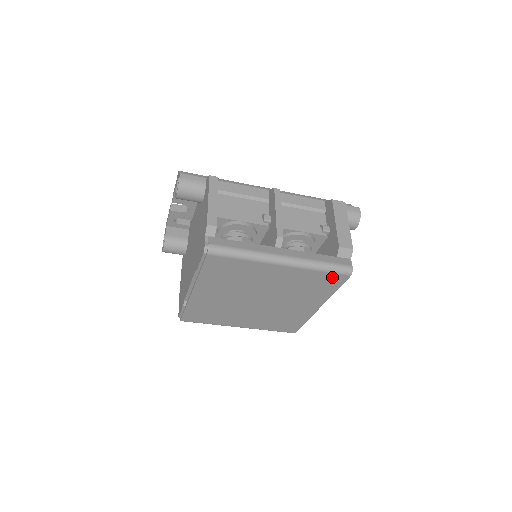
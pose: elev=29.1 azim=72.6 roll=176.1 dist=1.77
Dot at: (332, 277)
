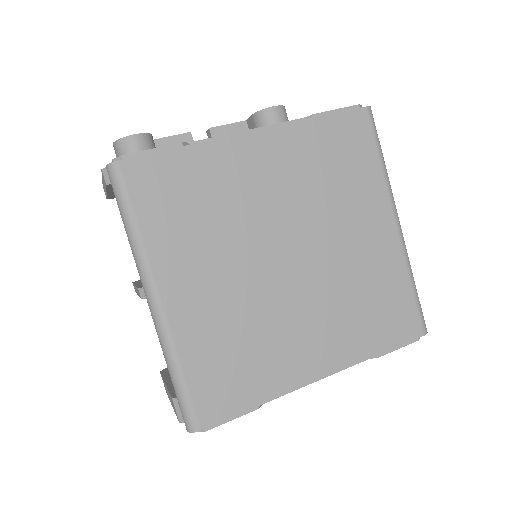
Dot at: (408, 314)
